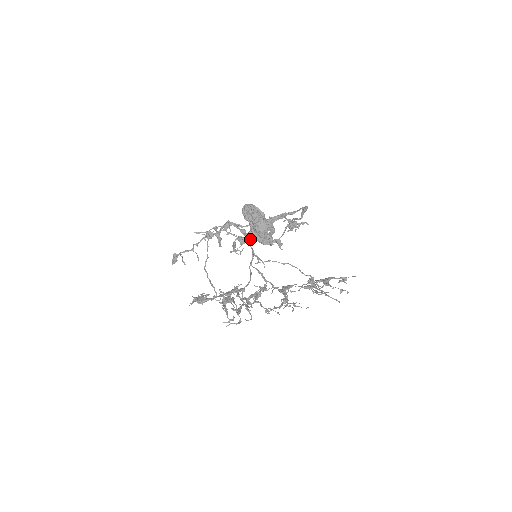
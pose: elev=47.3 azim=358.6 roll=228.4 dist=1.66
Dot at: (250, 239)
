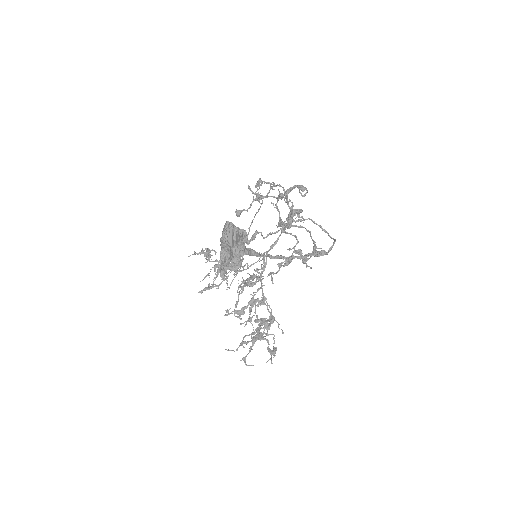
Dot at: (246, 243)
